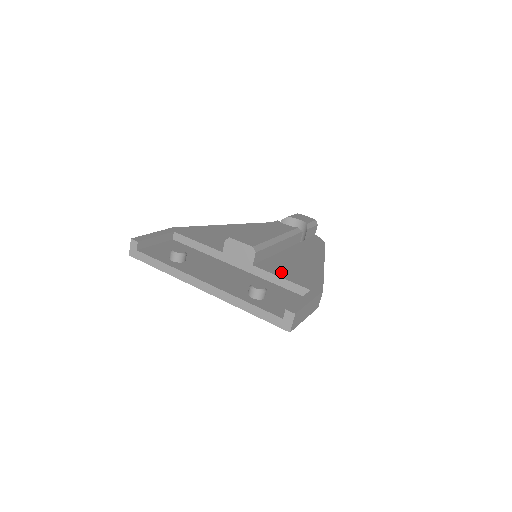
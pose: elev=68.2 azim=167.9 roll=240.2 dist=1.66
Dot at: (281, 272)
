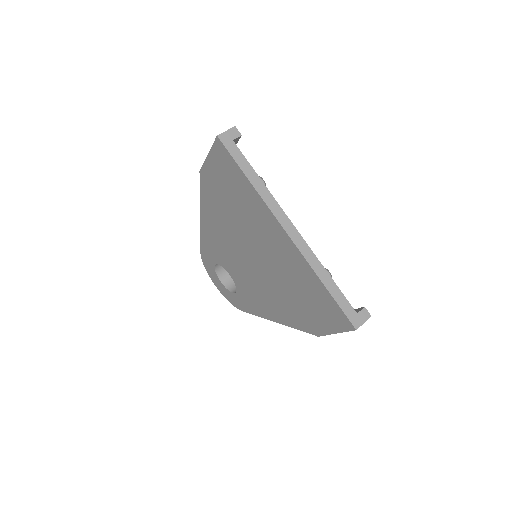
Dot at: occluded
